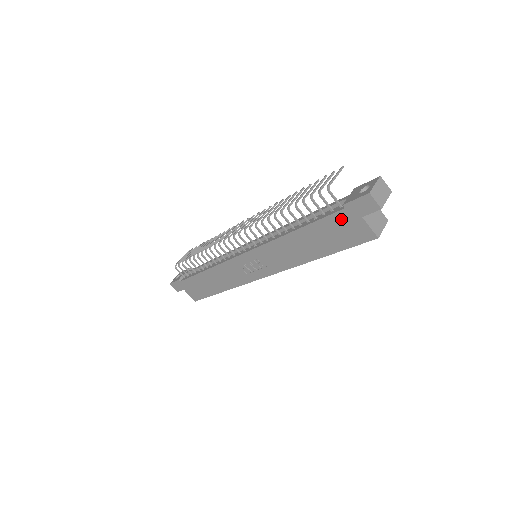
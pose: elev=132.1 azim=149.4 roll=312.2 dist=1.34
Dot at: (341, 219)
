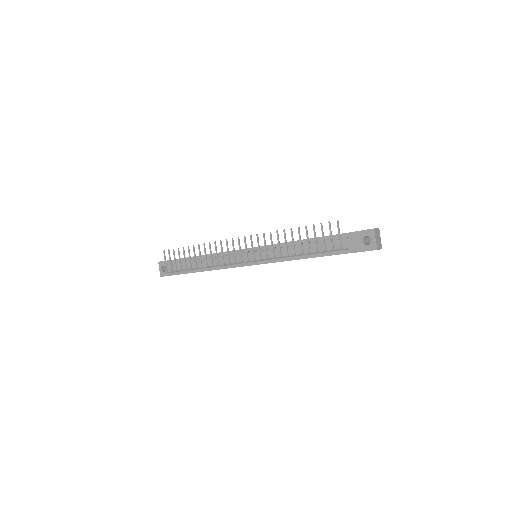
Dot at: occluded
